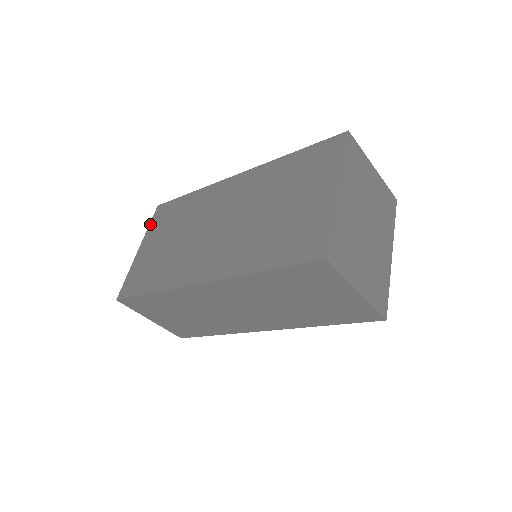
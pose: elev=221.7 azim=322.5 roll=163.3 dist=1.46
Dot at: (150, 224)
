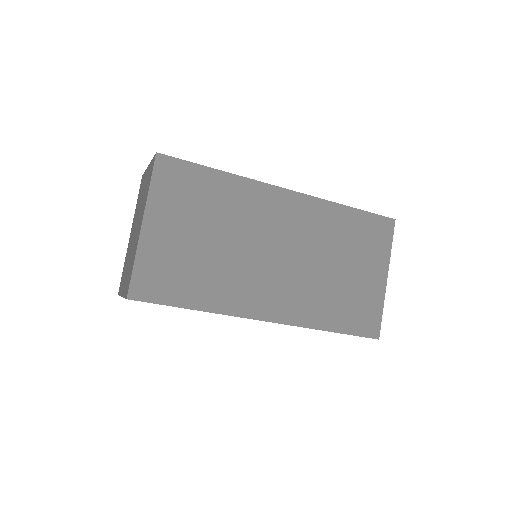
Dot at: (153, 185)
